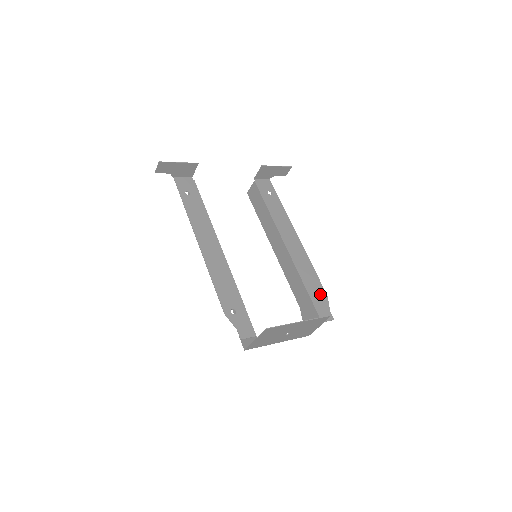
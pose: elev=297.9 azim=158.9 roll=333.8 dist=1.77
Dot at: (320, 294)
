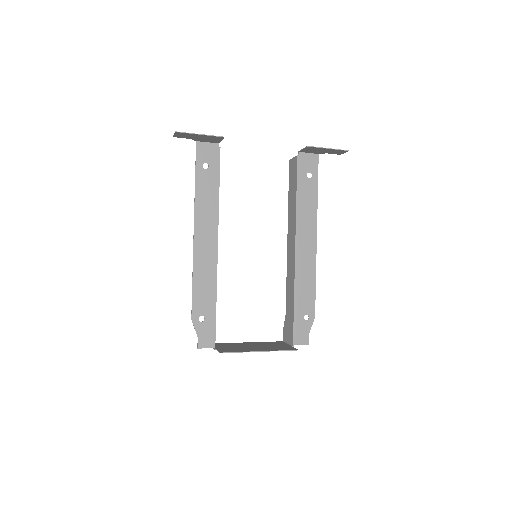
Dot at: (307, 314)
